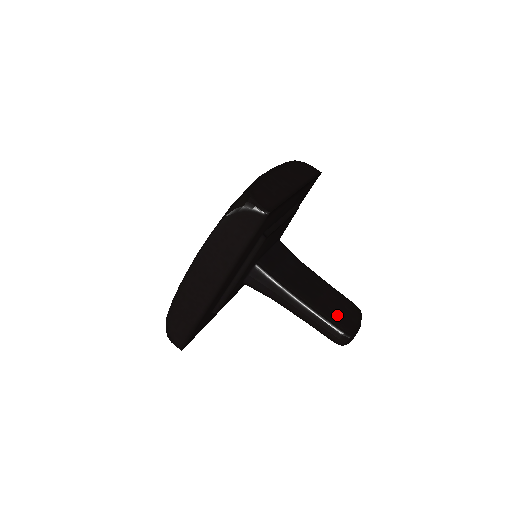
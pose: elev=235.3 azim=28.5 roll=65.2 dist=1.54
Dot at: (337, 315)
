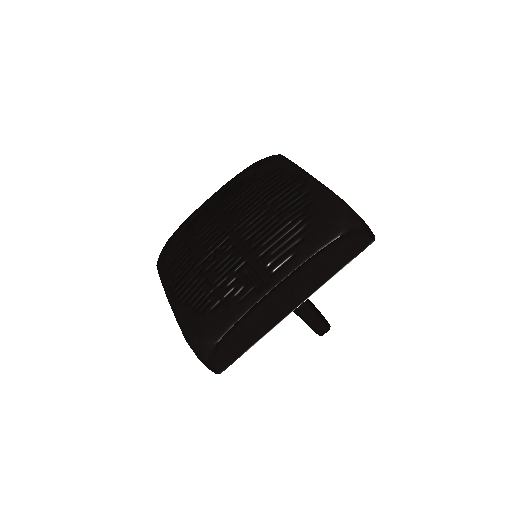
Dot at: (317, 309)
